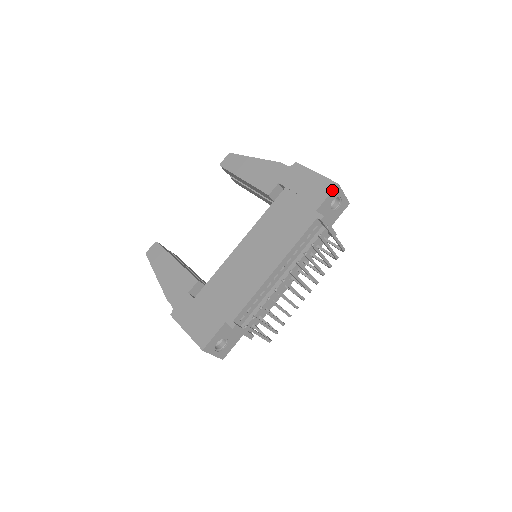
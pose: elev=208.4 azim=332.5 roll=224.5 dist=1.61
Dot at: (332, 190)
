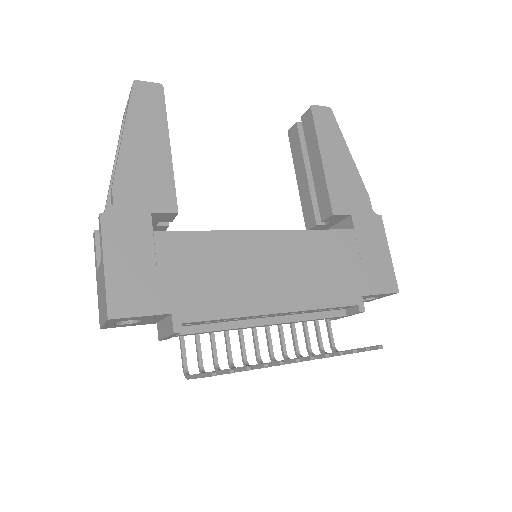
Dot at: (390, 292)
